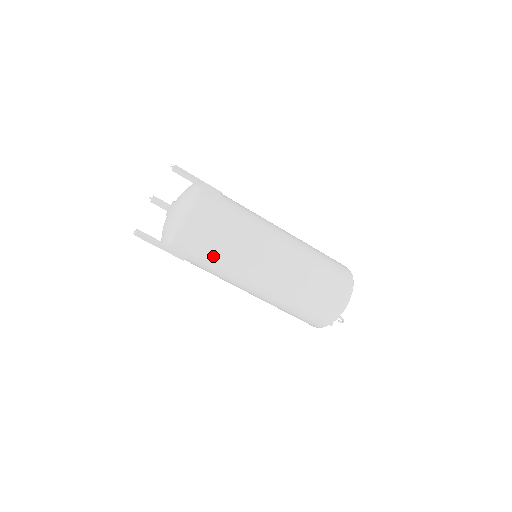
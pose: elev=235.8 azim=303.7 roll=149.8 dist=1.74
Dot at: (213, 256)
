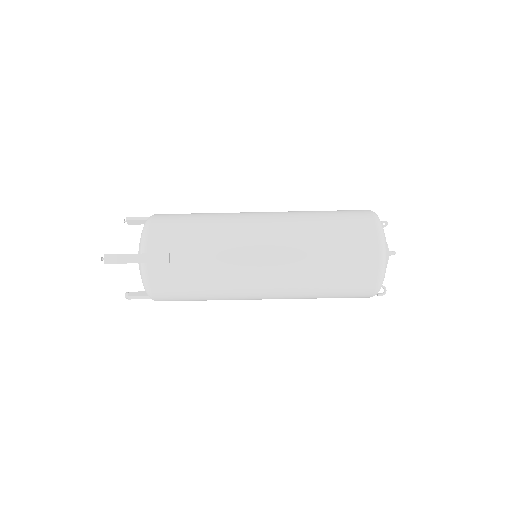
Dot at: occluded
